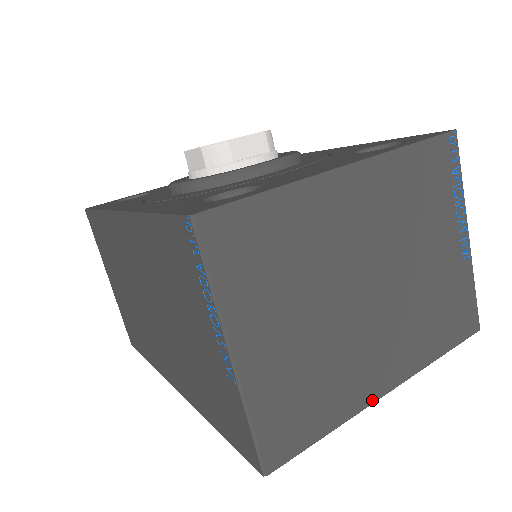
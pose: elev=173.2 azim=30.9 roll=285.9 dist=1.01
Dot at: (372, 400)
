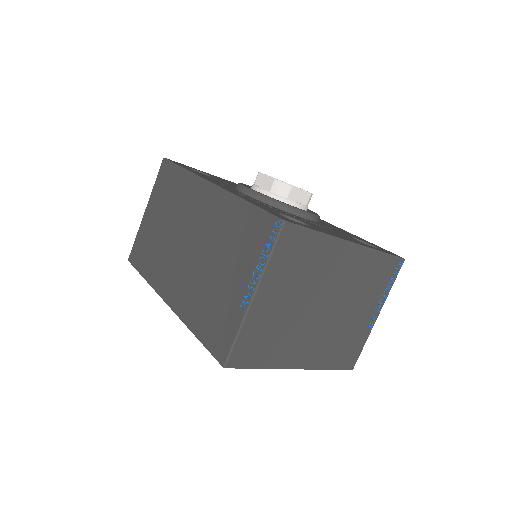
Dot at: (288, 367)
